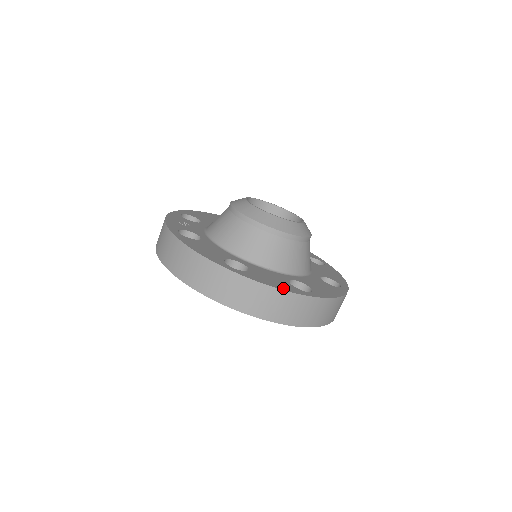
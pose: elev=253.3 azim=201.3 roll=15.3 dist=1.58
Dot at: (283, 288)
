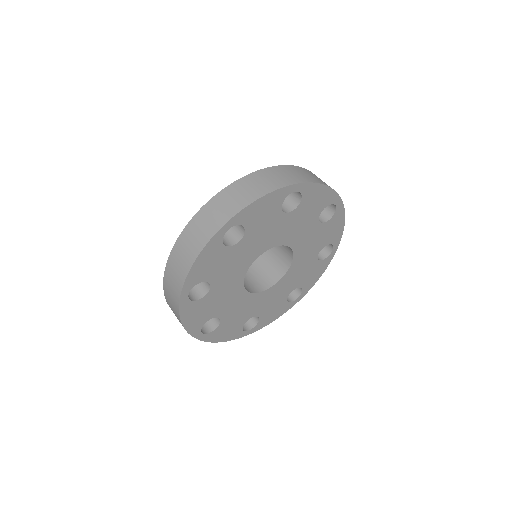
Dot at: occluded
